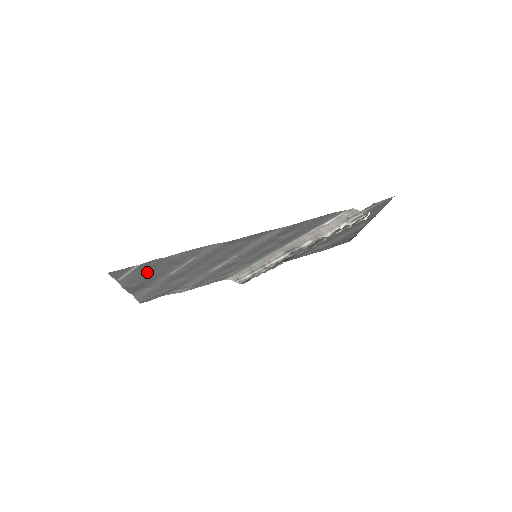
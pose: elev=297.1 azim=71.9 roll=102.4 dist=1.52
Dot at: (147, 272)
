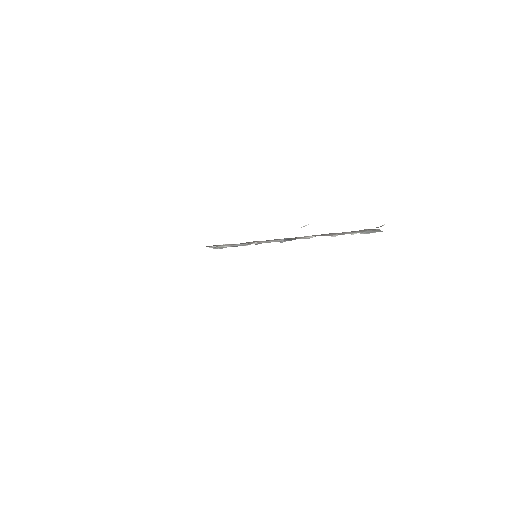
Dot at: occluded
